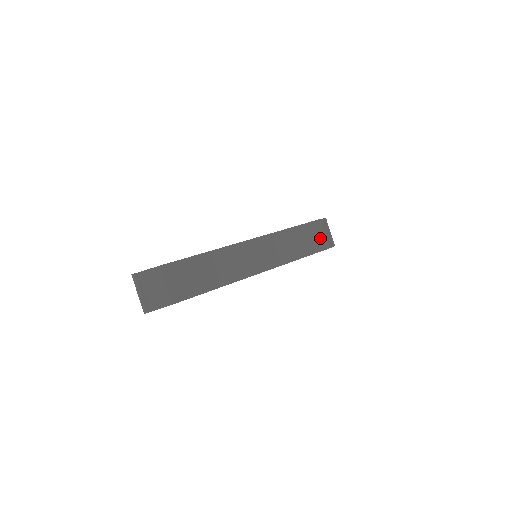
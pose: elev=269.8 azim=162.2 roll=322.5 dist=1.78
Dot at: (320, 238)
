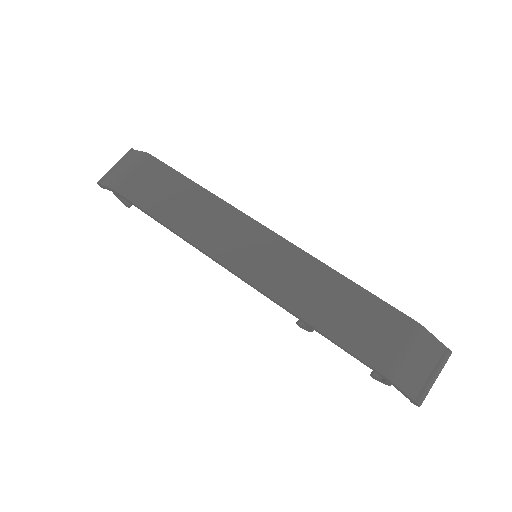
Dot at: (387, 345)
